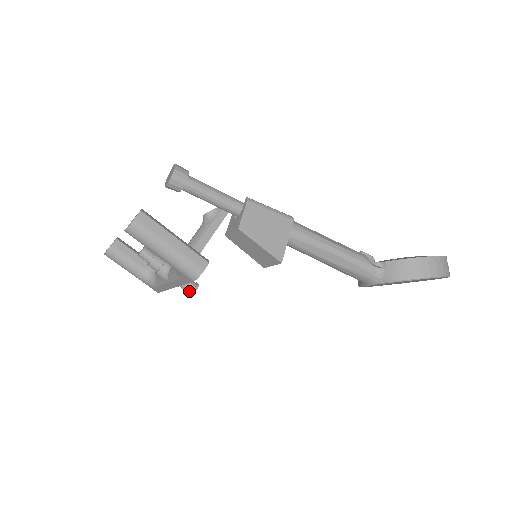
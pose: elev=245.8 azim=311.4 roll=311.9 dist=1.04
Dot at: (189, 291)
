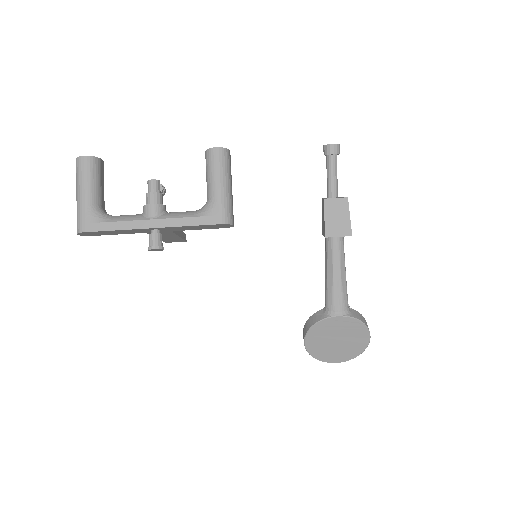
Dot at: (158, 244)
